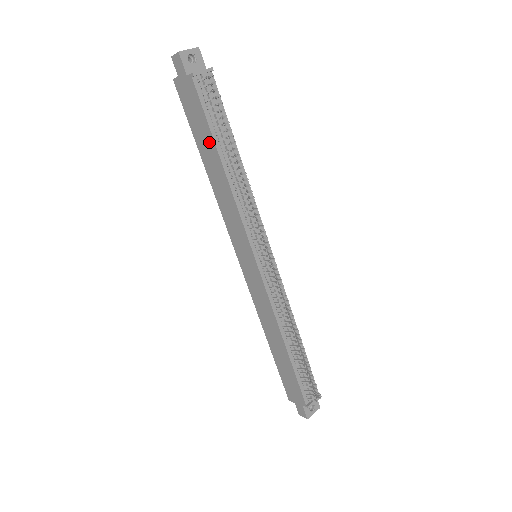
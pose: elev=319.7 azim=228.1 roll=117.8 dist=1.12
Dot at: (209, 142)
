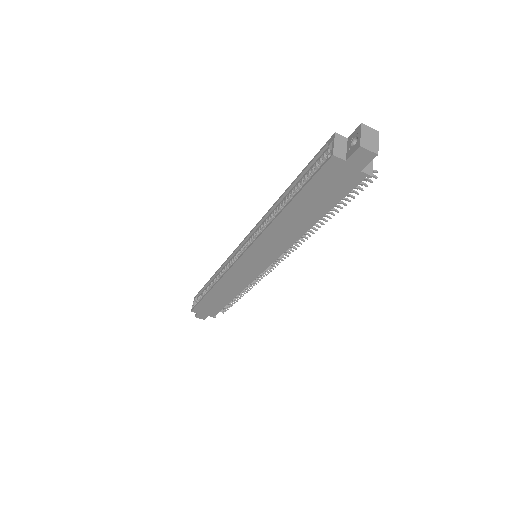
Dot at: (317, 211)
